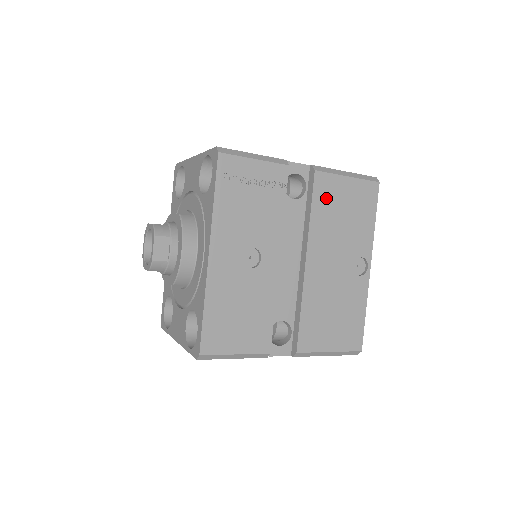
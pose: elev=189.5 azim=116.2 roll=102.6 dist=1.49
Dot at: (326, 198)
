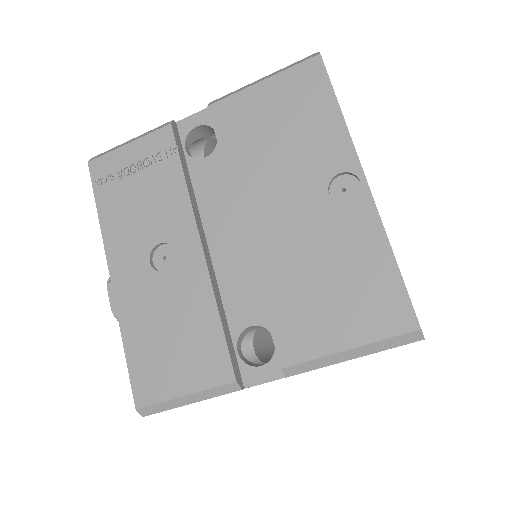
Dot at: (238, 128)
